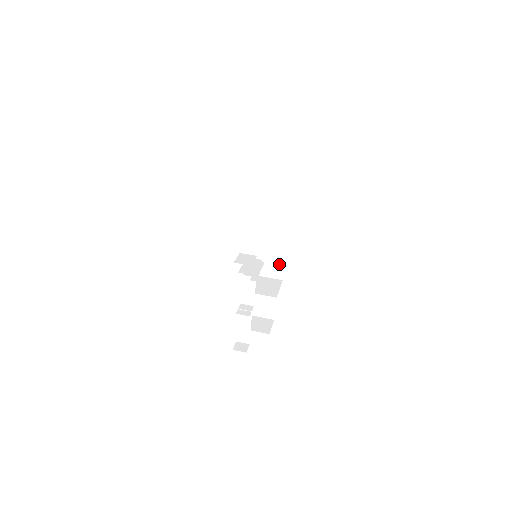
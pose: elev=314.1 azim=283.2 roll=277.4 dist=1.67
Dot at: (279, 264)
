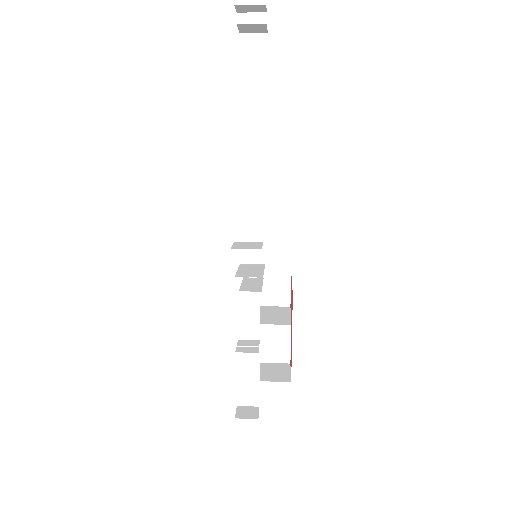
Dot at: (283, 282)
